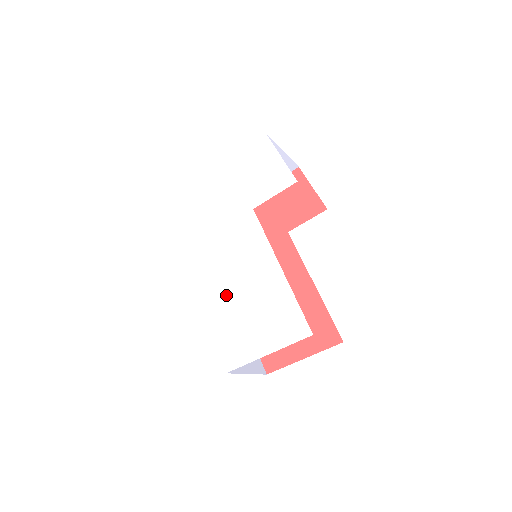
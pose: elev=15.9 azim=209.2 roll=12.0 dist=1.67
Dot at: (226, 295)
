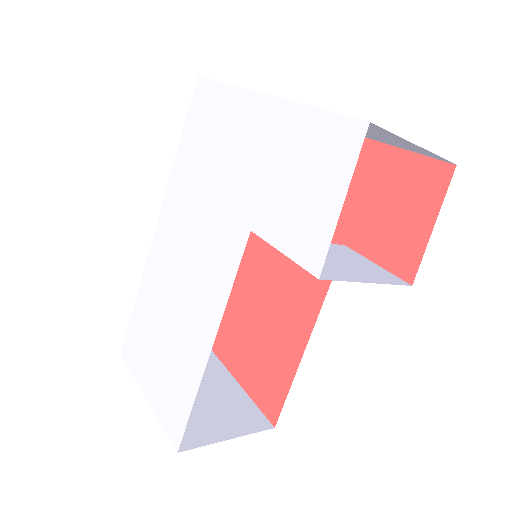
Dot at: (163, 289)
